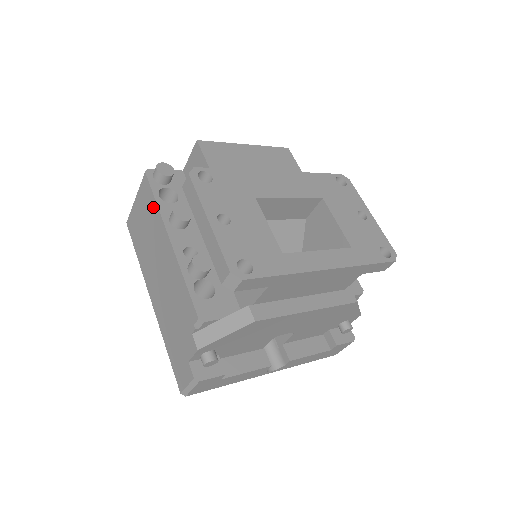
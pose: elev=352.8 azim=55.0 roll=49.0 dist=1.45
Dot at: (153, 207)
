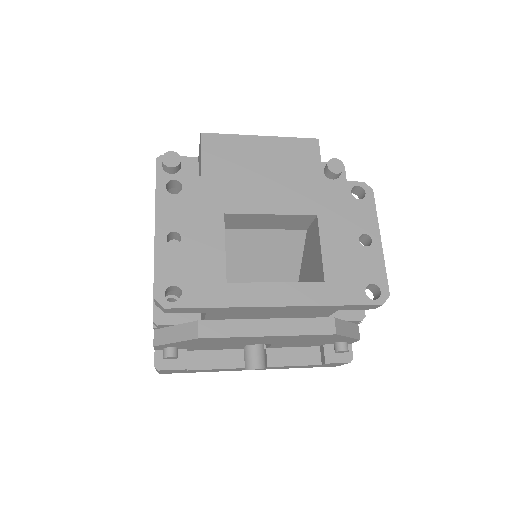
Dot at: occluded
